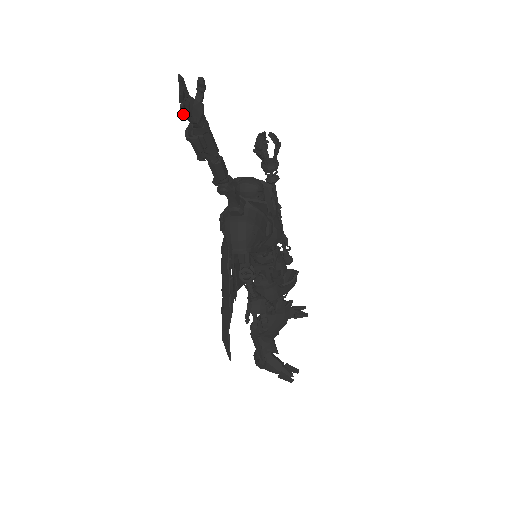
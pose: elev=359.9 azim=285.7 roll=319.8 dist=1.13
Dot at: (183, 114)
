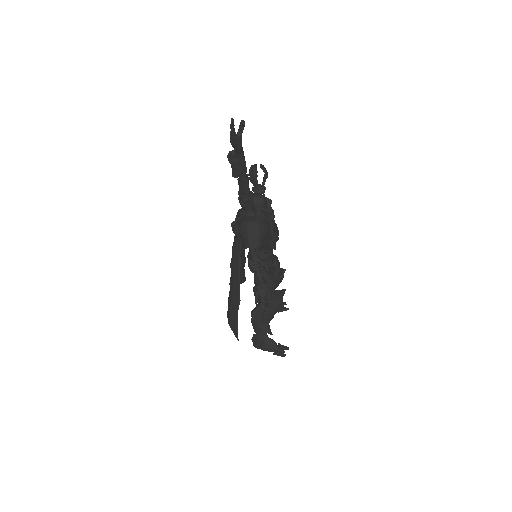
Dot at: (233, 144)
